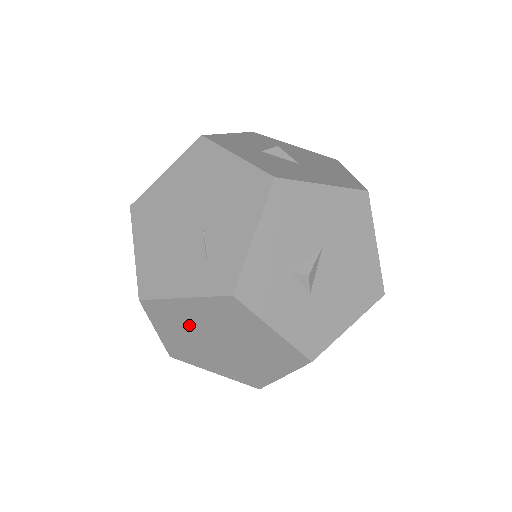
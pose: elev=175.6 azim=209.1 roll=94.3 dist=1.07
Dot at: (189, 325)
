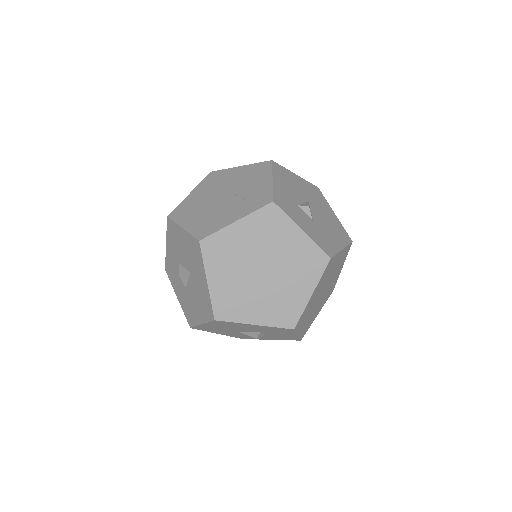
Dot at: (238, 257)
